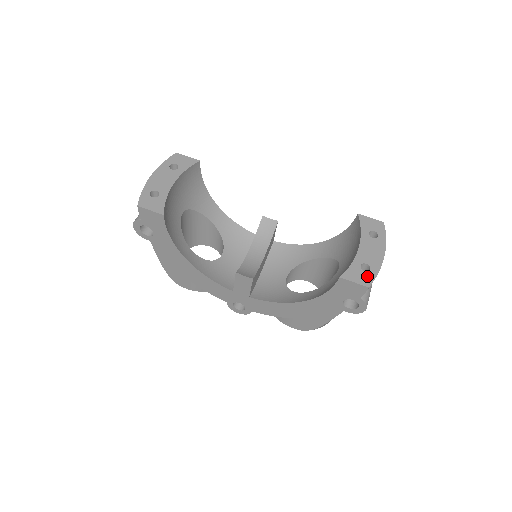
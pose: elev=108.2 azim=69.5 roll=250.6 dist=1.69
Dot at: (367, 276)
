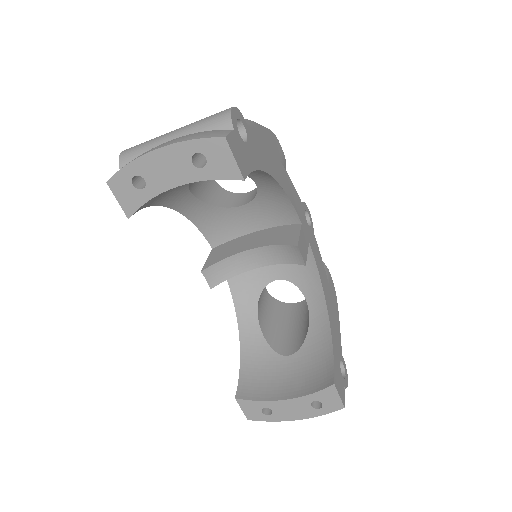
Dot at: (258, 416)
